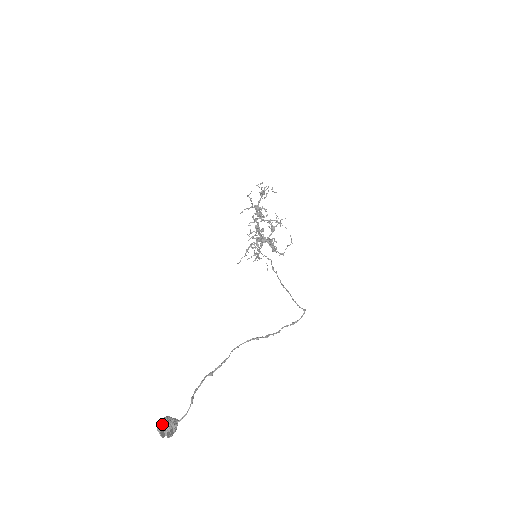
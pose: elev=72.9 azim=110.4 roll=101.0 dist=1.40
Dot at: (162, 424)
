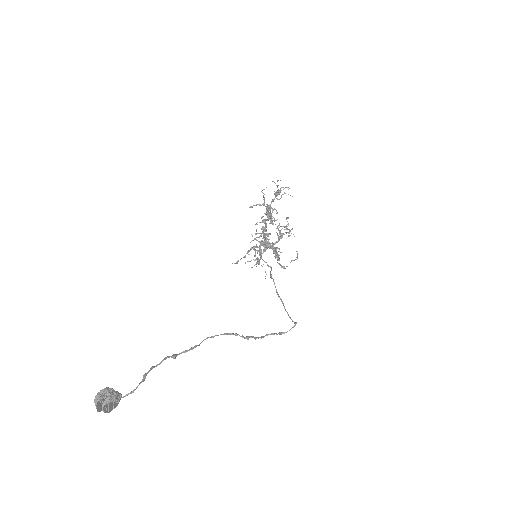
Dot at: (101, 394)
